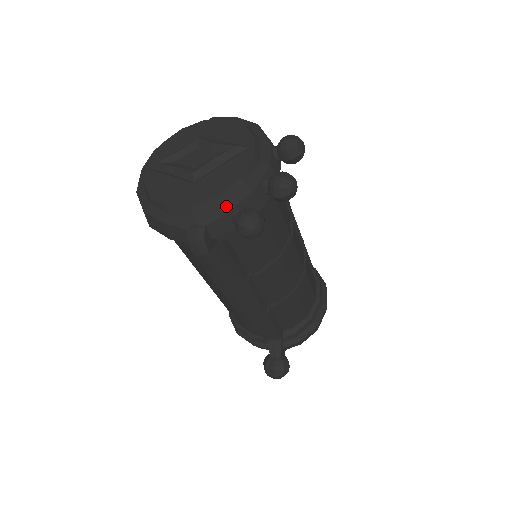
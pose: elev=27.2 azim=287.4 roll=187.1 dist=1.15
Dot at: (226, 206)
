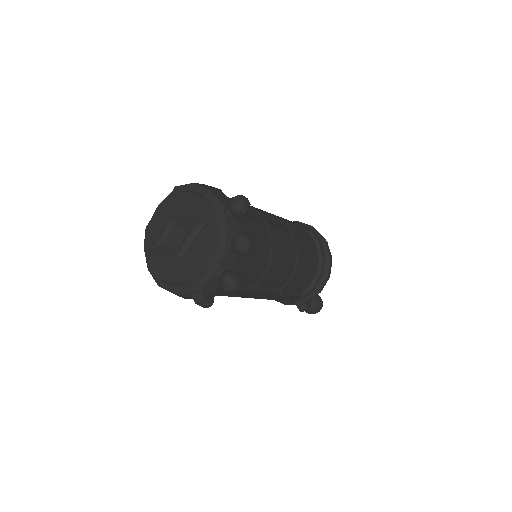
Dot at: (209, 273)
